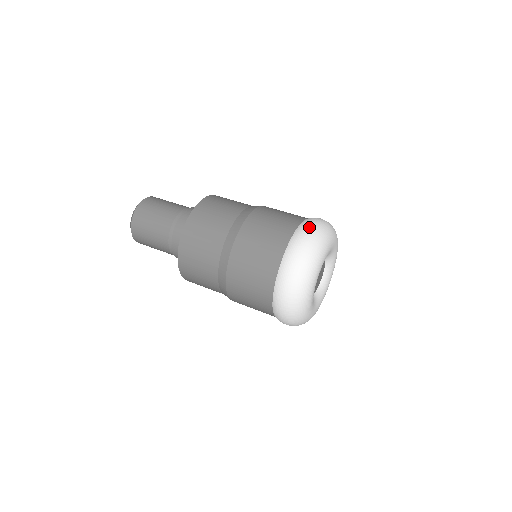
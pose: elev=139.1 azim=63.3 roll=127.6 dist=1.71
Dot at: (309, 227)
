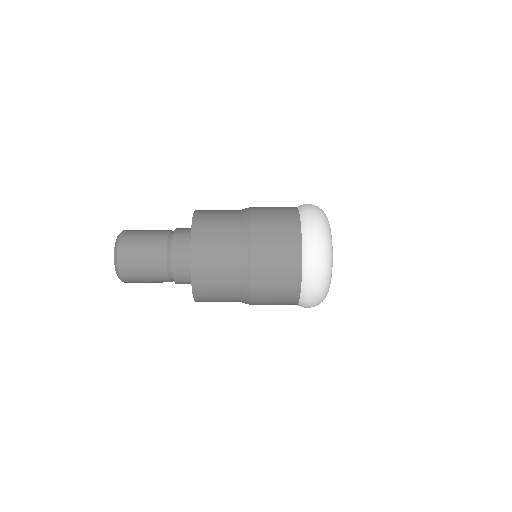
Dot at: (308, 204)
